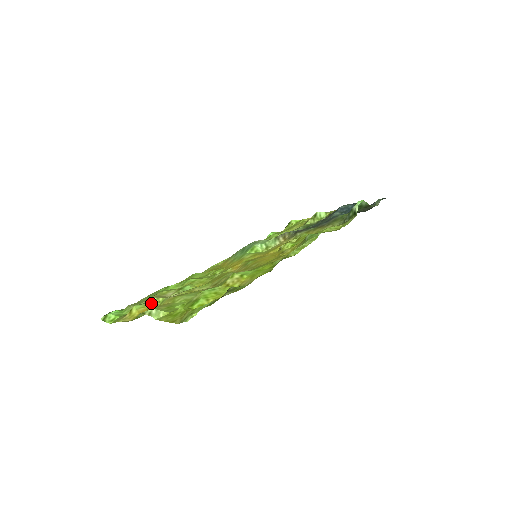
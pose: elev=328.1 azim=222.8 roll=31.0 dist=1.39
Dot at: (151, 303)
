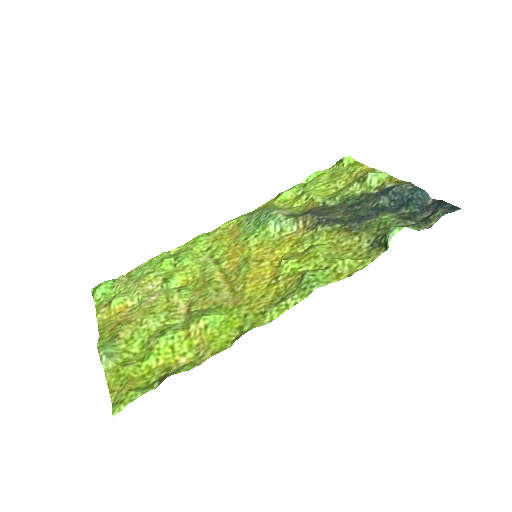
Dot at: (132, 297)
